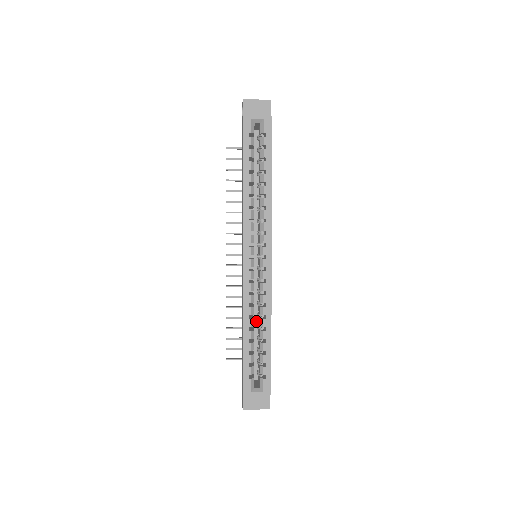
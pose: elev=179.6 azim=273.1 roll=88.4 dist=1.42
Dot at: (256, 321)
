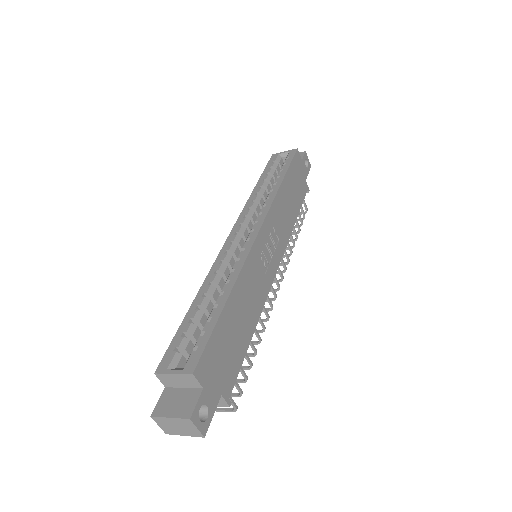
Dot at: occluded
